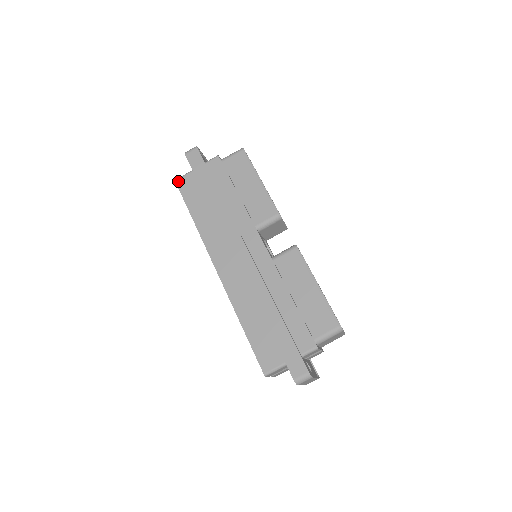
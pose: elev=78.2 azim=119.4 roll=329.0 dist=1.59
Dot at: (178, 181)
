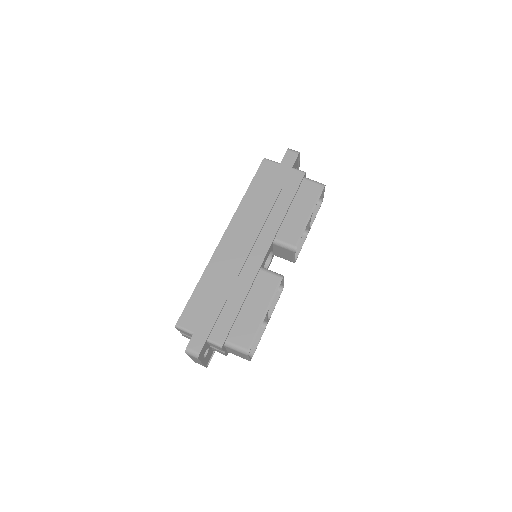
Dot at: (265, 160)
